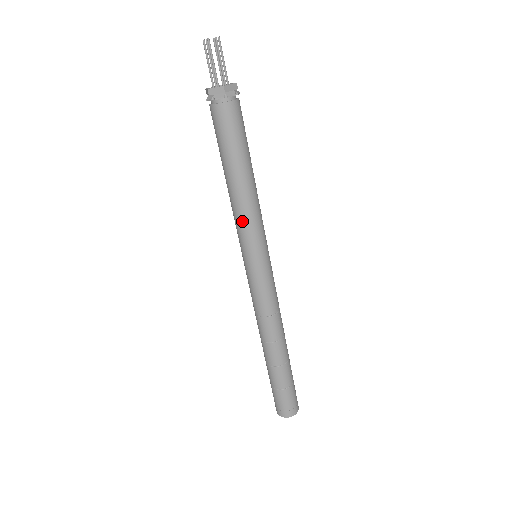
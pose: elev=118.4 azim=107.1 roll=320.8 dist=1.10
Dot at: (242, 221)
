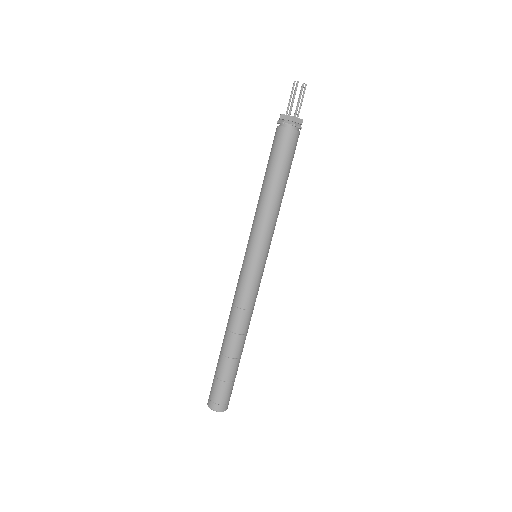
Dot at: (270, 223)
